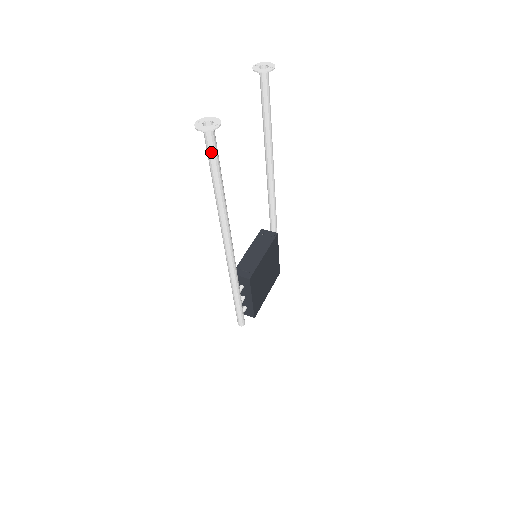
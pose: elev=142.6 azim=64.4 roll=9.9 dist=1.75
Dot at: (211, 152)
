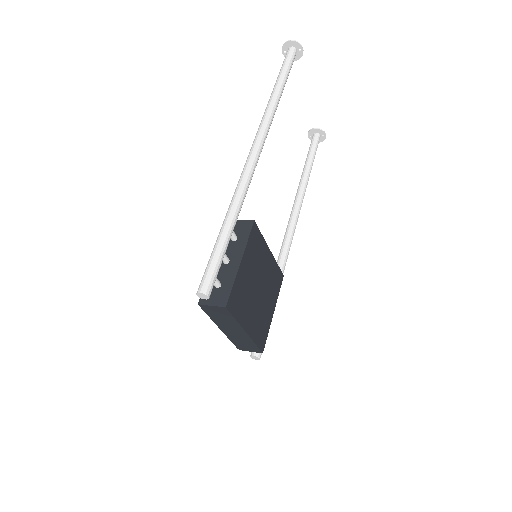
Dot at: (287, 61)
